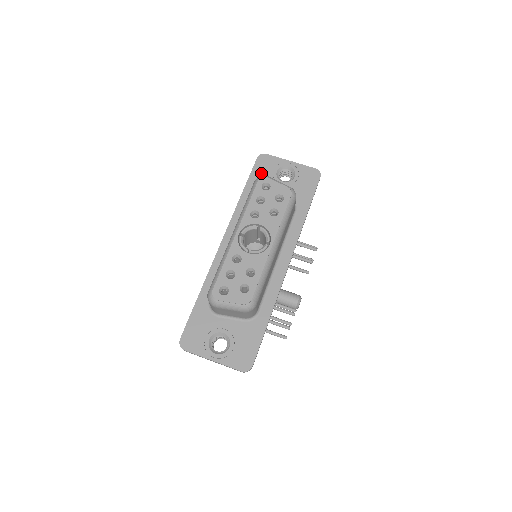
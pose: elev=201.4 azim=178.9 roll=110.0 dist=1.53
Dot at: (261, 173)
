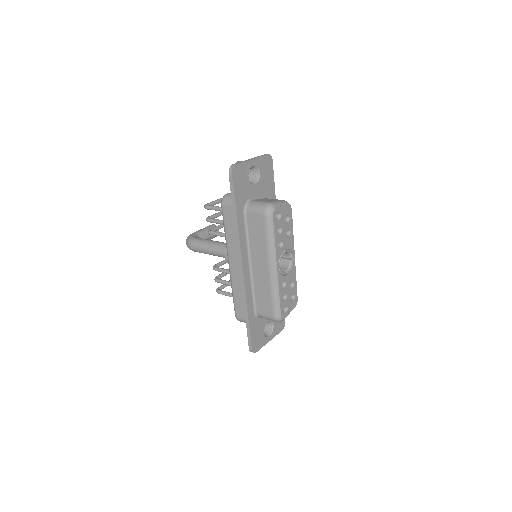
Dot at: (241, 188)
